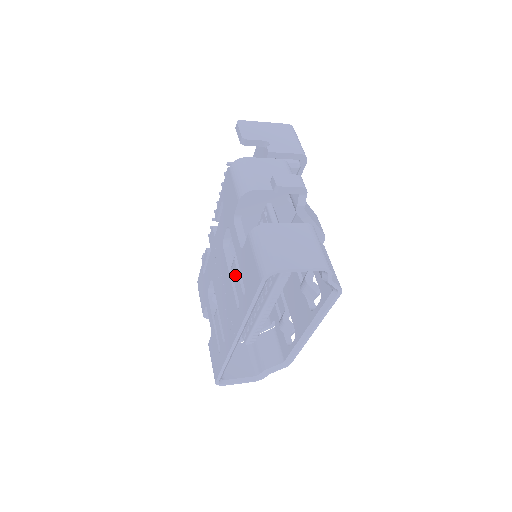
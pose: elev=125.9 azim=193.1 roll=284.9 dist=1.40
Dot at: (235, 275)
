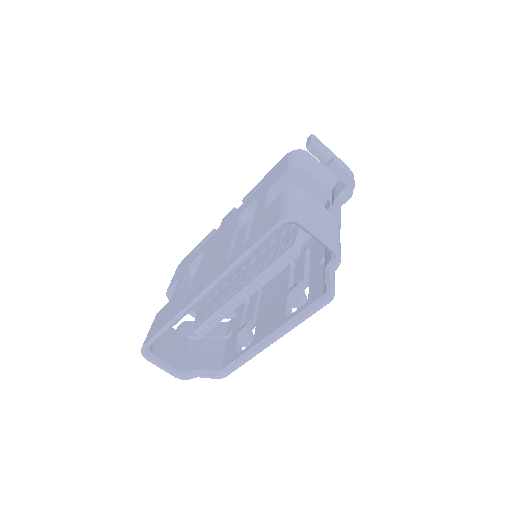
Dot at: (241, 233)
